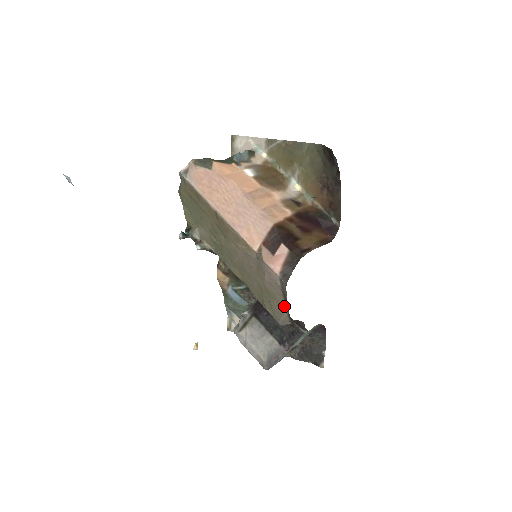
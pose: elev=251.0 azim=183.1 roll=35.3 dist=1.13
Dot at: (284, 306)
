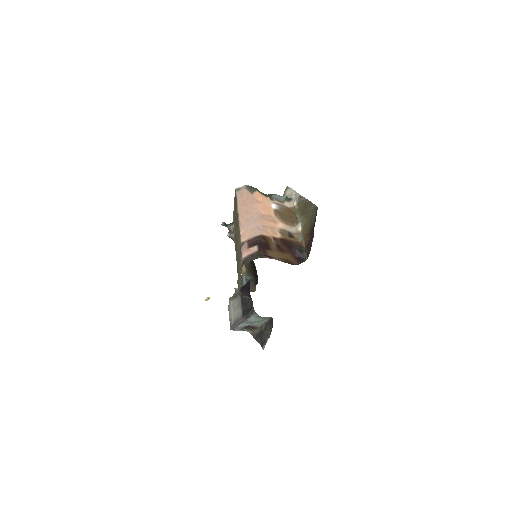
Dot at: occluded
